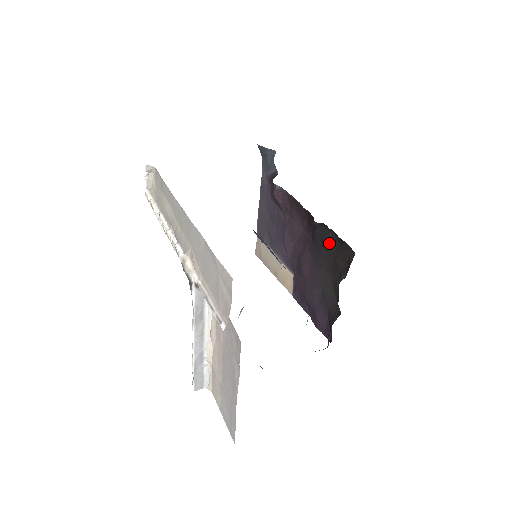
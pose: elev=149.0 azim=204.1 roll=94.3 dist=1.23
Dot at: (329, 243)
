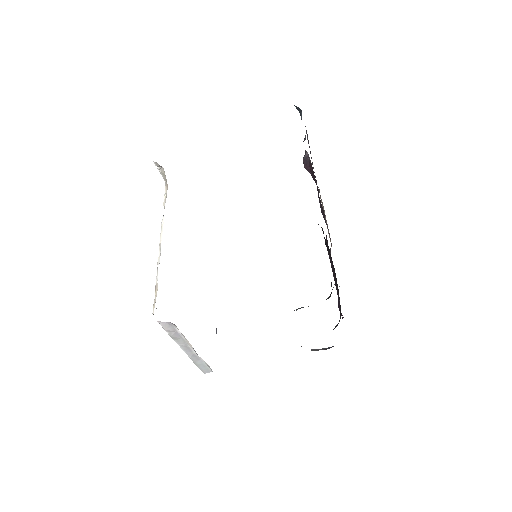
Dot at: (327, 248)
